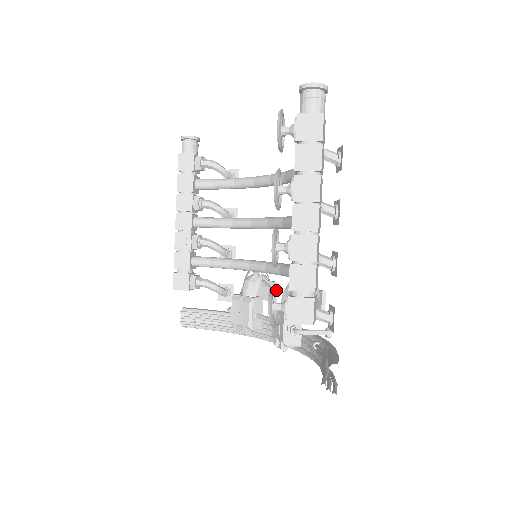
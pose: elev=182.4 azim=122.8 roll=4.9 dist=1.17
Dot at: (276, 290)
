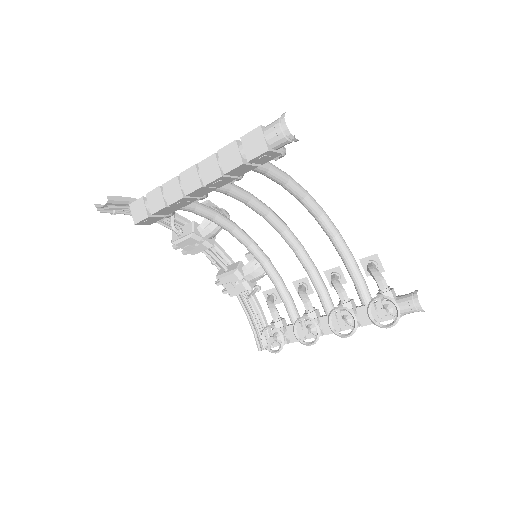
Dot at: occluded
